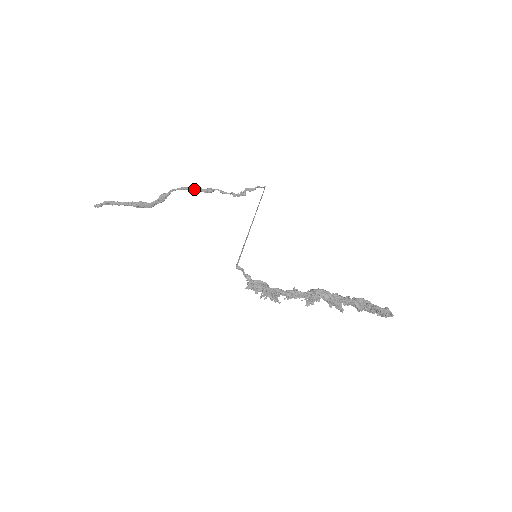
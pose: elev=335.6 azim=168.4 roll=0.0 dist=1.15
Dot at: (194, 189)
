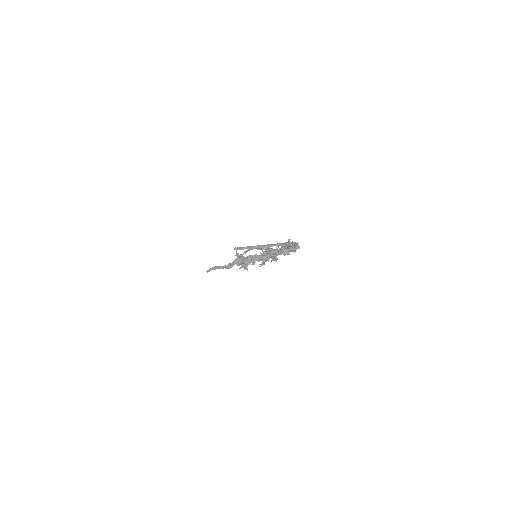
Dot at: (256, 248)
